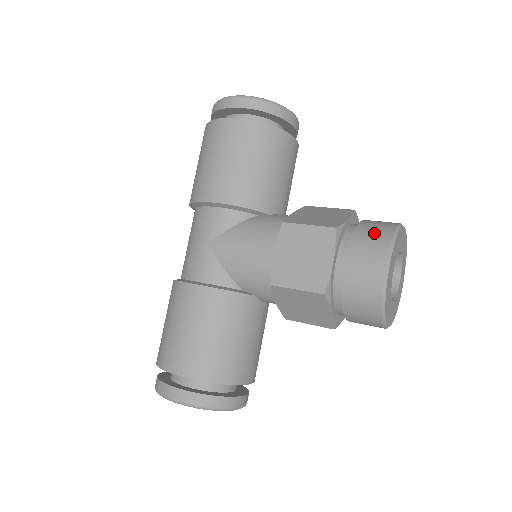
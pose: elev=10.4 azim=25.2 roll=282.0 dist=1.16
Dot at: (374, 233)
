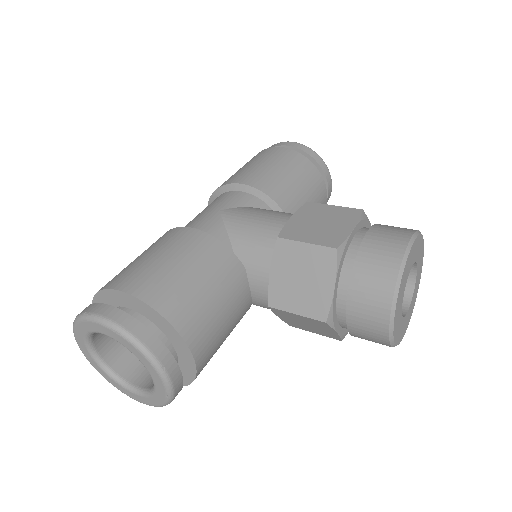
Dot at: (399, 227)
